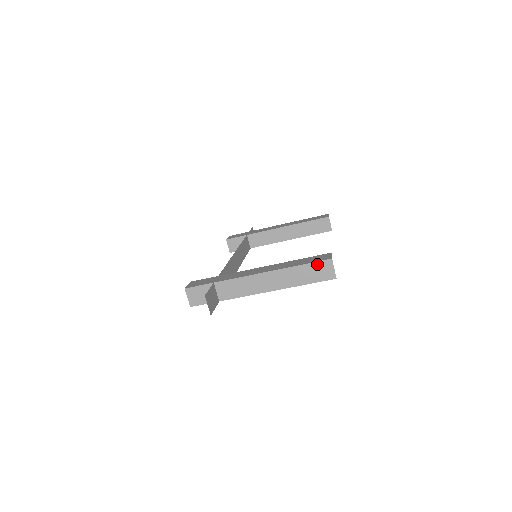
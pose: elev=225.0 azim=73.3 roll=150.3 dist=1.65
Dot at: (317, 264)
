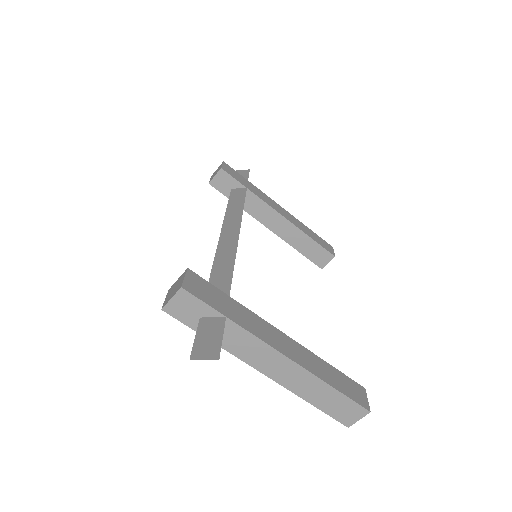
Dot at: (352, 403)
